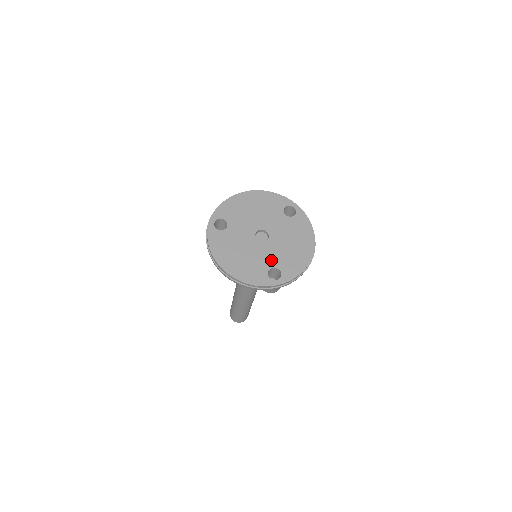
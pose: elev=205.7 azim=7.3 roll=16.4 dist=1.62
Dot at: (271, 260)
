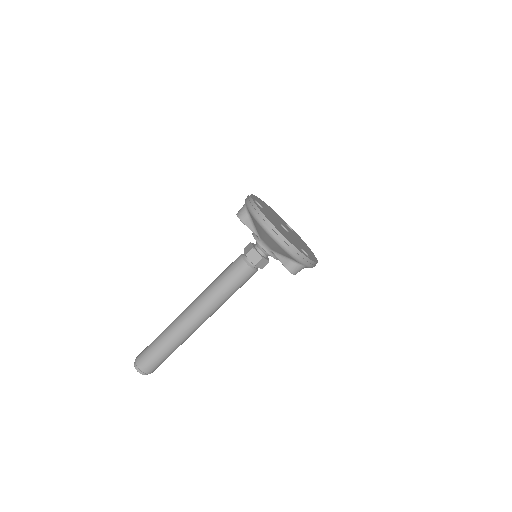
Dot at: (298, 244)
